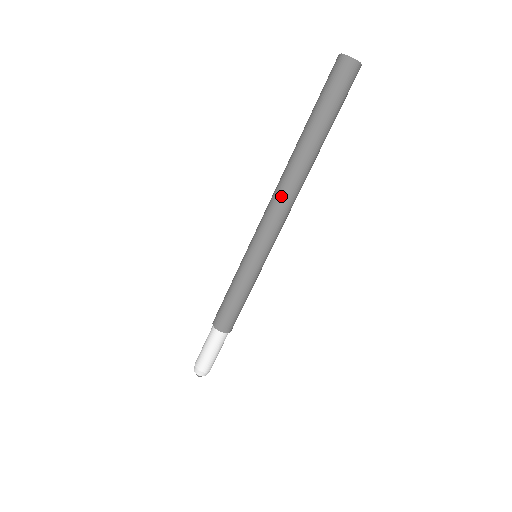
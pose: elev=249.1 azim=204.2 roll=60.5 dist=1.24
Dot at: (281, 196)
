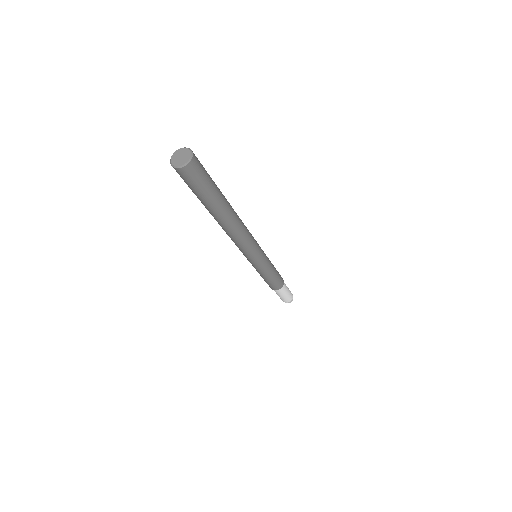
Dot at: (228, 235)
